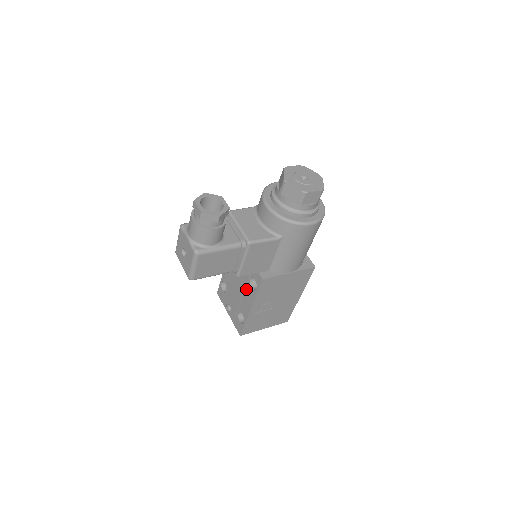
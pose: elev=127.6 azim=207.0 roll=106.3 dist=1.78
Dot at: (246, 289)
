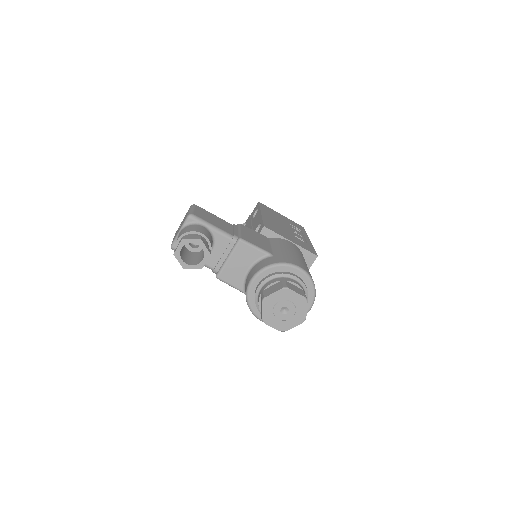
Dot at: occluded
